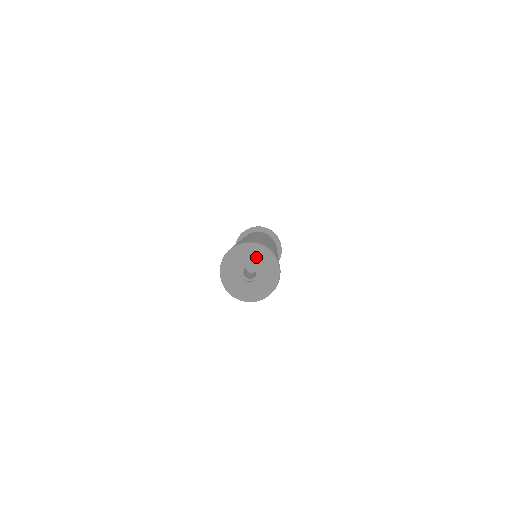
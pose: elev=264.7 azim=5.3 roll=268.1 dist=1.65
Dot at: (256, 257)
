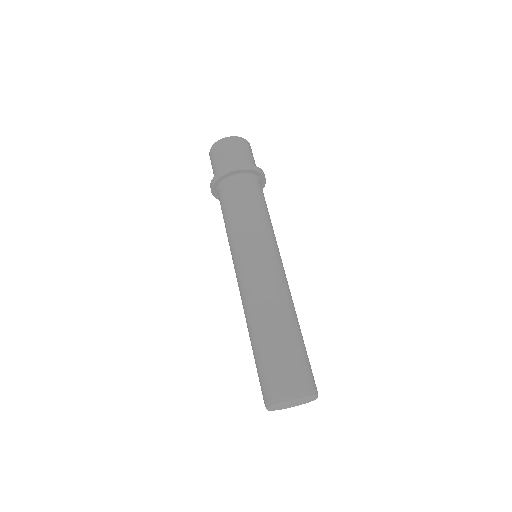
Dot at: occluded
